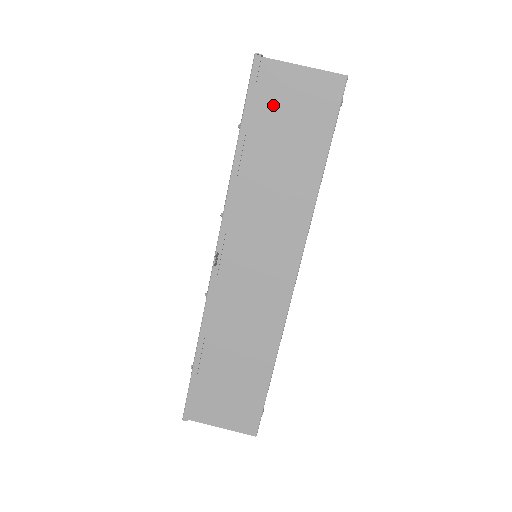
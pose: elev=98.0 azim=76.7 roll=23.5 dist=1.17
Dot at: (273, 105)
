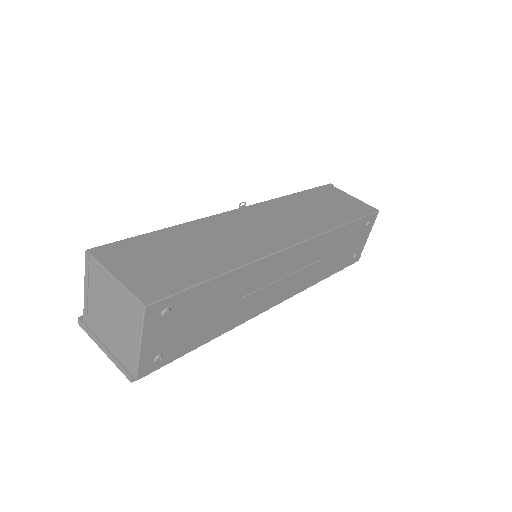
Dot at: (330, 196)
